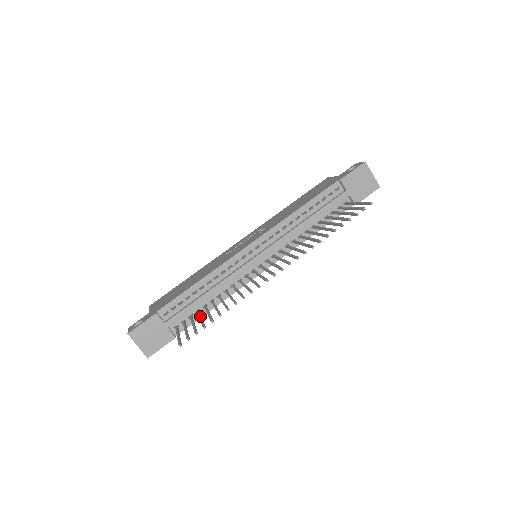
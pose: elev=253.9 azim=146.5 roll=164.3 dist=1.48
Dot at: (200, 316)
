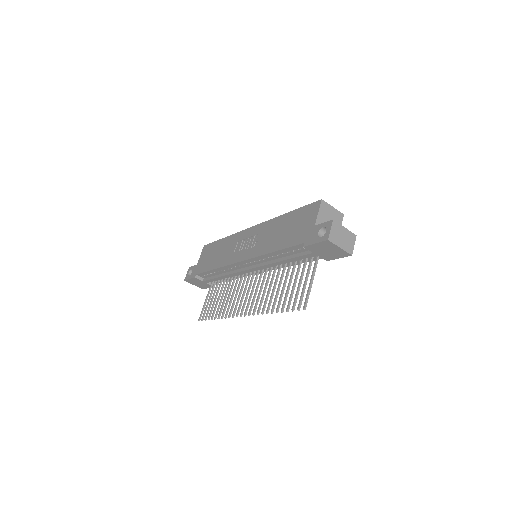
Dot at: (216, 296)
